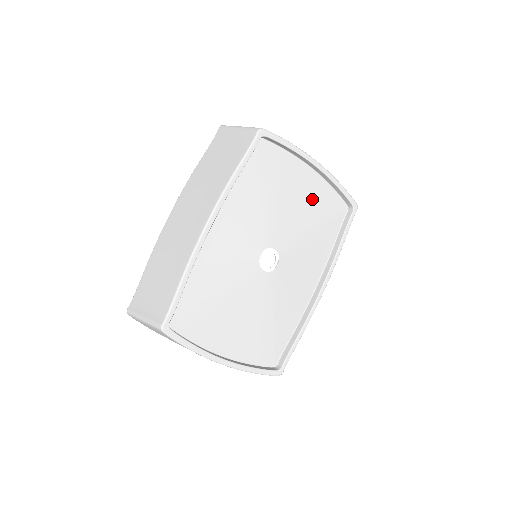
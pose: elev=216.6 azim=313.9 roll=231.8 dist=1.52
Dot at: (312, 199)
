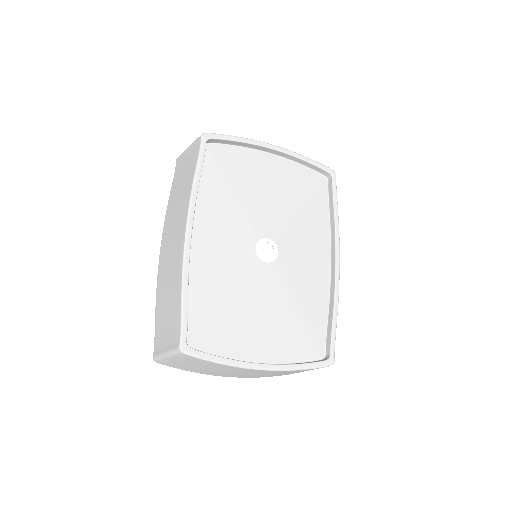
Dot at: (285, 181)
